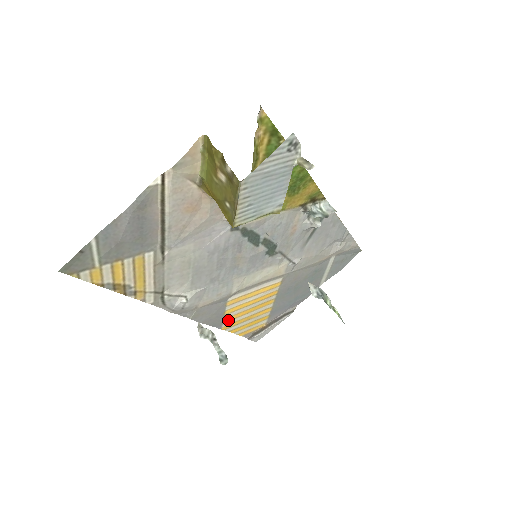
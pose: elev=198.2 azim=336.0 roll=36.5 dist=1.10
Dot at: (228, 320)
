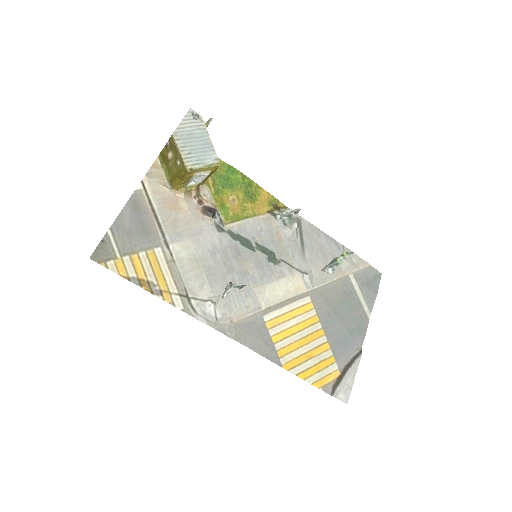
Dot at: (283, 354)
